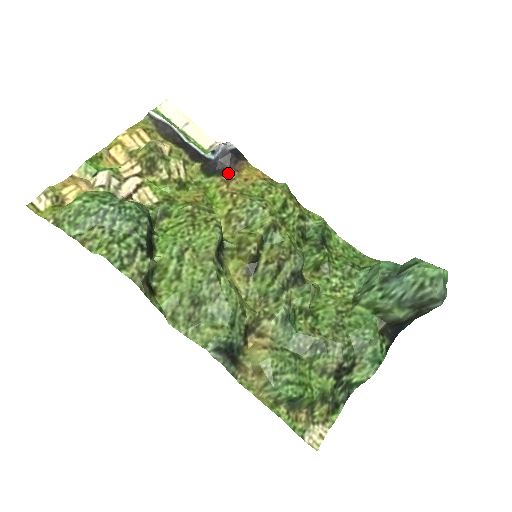
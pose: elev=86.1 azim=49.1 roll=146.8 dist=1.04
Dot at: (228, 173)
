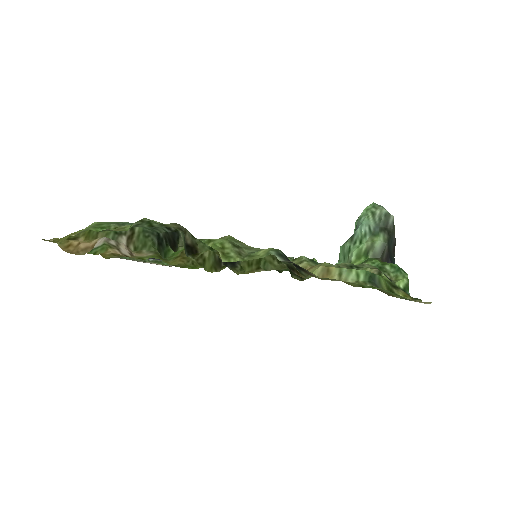
Dot at: occluded
